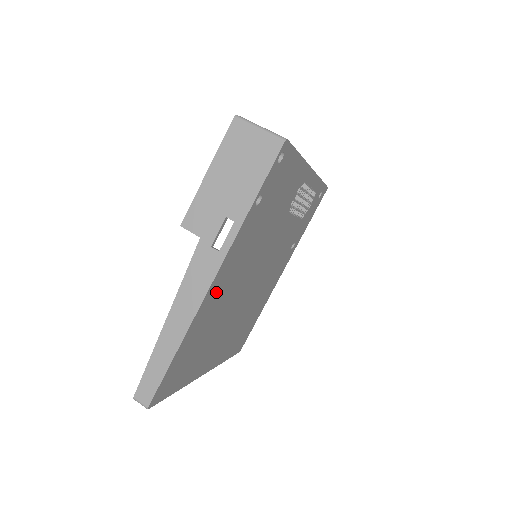
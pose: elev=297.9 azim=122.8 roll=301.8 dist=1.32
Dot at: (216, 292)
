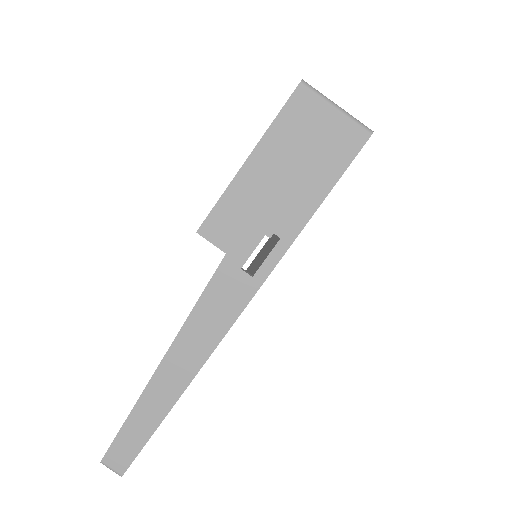
Dot at: occluded
